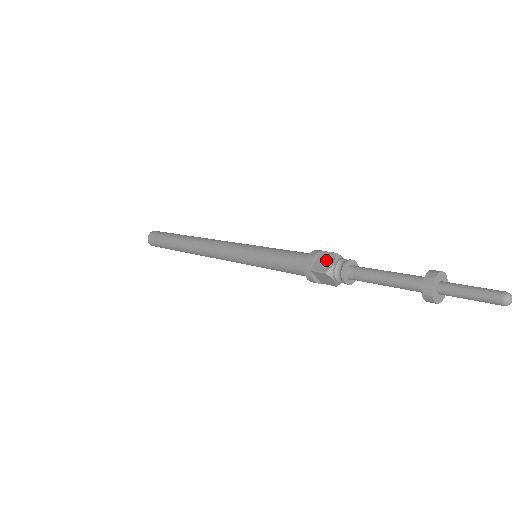
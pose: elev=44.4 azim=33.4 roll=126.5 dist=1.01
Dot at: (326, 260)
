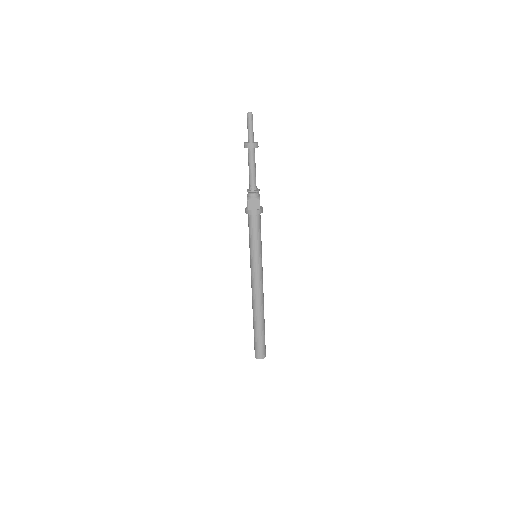
Dot at: occluded
